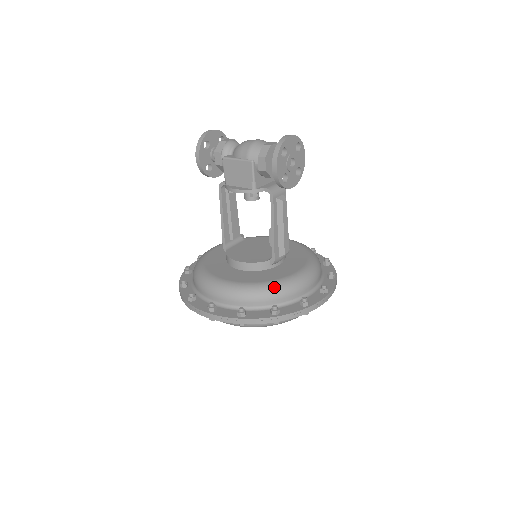
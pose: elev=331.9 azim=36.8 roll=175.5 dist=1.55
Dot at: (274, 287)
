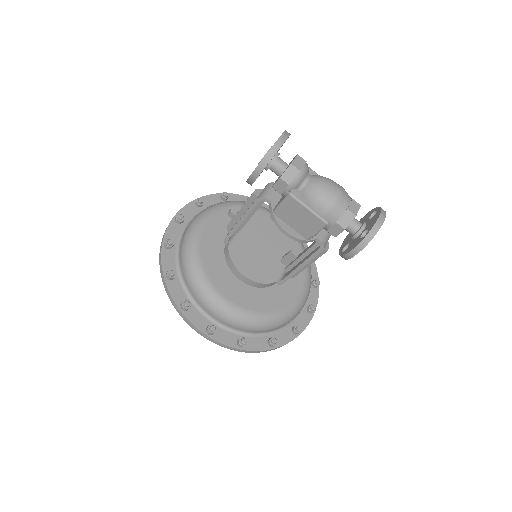
Dot at: (278, 320)
